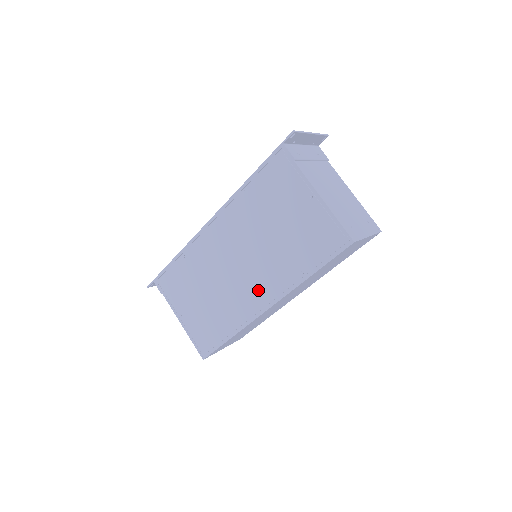
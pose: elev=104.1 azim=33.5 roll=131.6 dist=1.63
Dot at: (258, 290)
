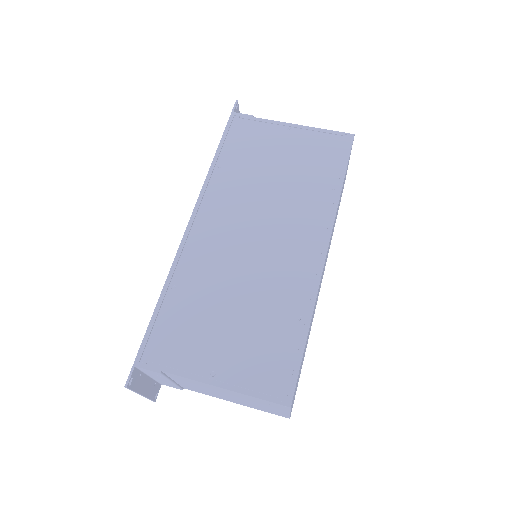
Dot at: (300, 242)
